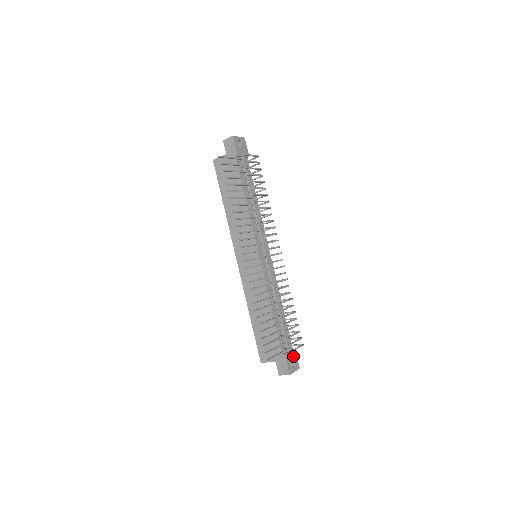
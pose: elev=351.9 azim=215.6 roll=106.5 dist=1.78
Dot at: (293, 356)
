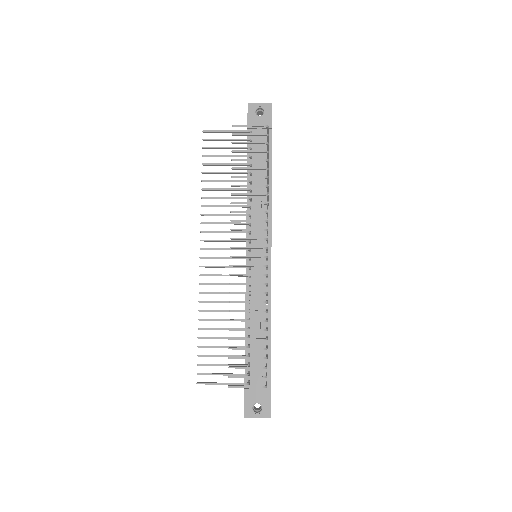
Dot at: (262, 397)
